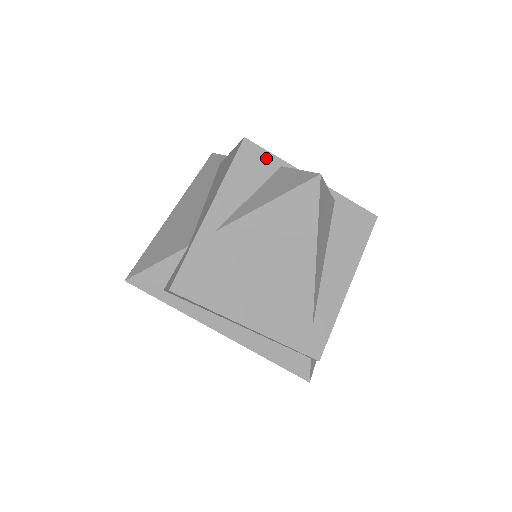
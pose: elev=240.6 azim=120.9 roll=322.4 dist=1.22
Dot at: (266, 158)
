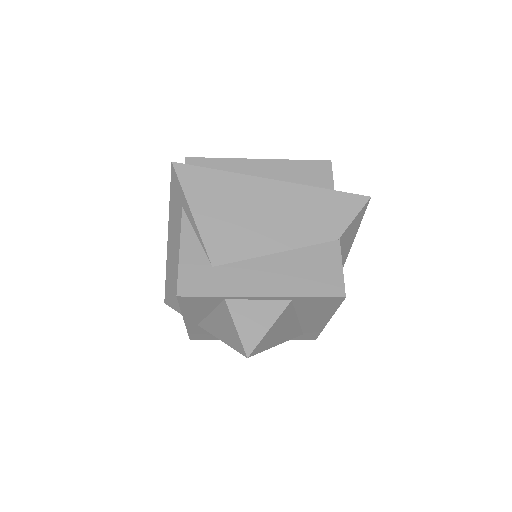
Dot at: (206, 299)
